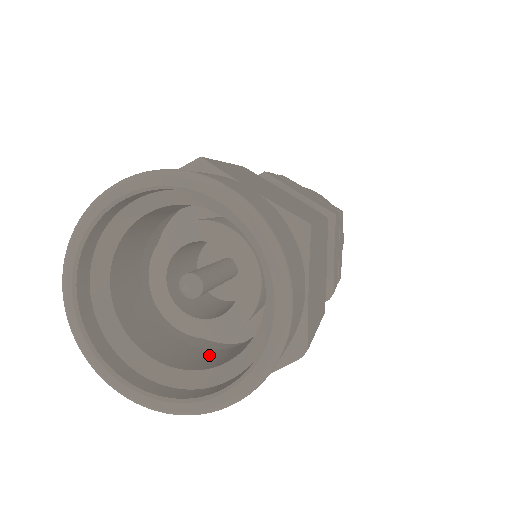
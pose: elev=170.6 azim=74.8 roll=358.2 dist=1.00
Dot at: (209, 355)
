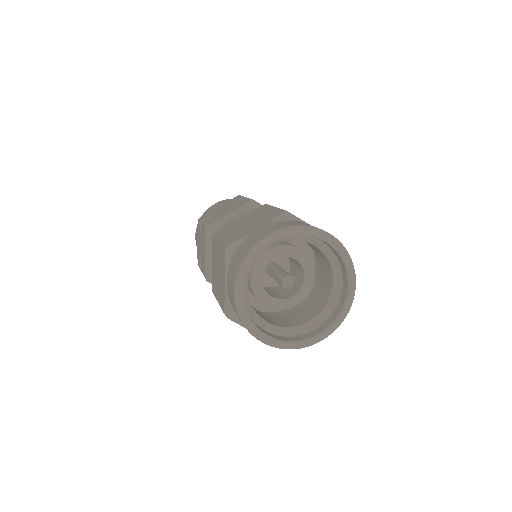
Dot at: (287, 318)
